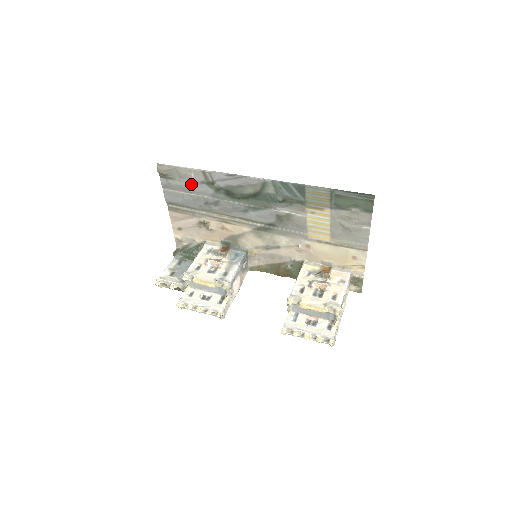
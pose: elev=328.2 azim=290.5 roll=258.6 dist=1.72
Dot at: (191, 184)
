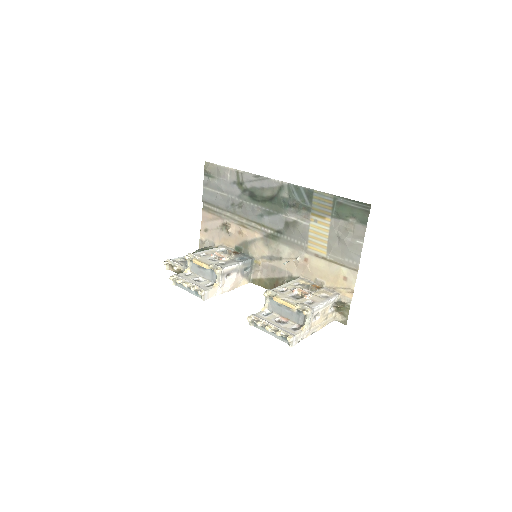
Dot at: (225, 183)
